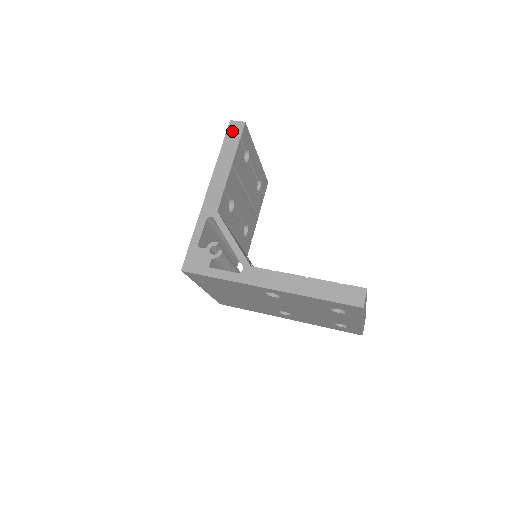
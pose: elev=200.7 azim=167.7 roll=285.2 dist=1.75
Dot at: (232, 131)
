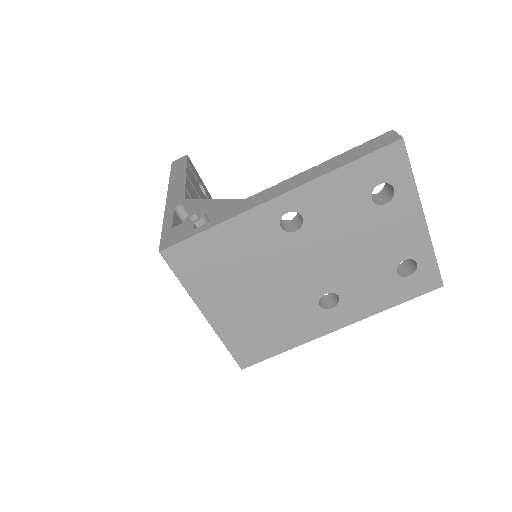
Dot at: (176, 164)
